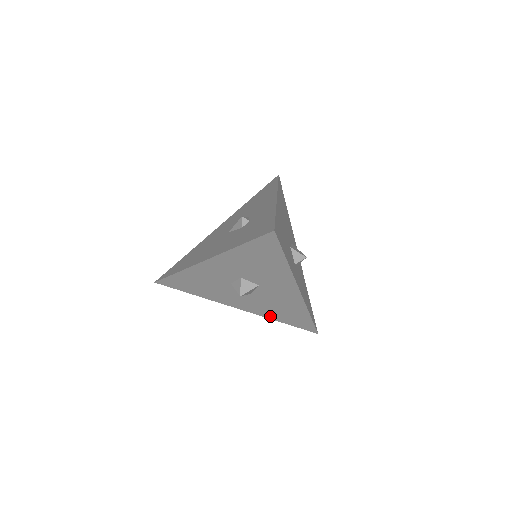
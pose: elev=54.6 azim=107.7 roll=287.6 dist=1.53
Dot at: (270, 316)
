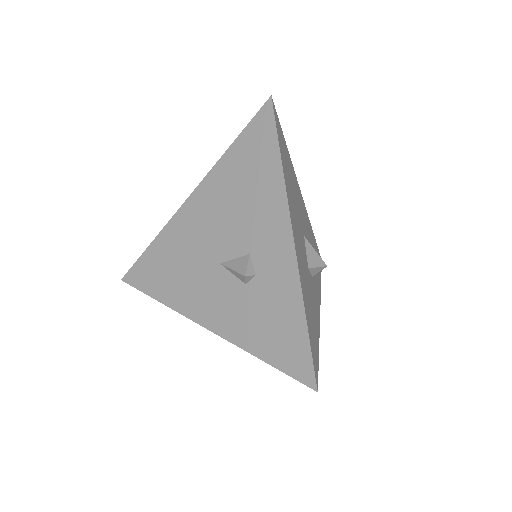
Dot at: occluded
